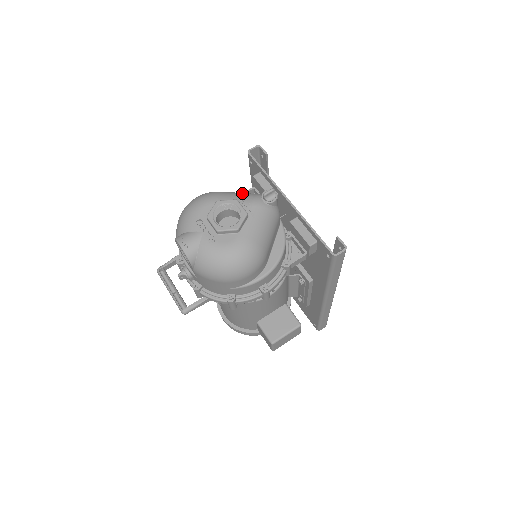
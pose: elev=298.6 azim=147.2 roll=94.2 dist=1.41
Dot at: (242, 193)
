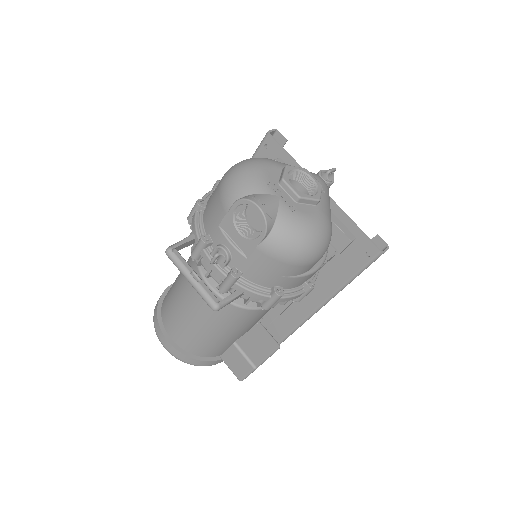
Dot at: occluded
